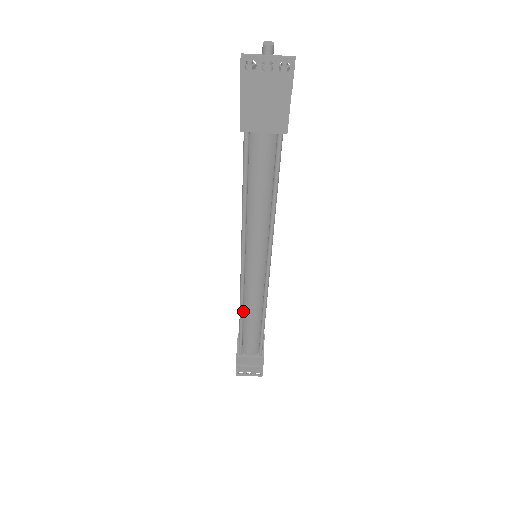
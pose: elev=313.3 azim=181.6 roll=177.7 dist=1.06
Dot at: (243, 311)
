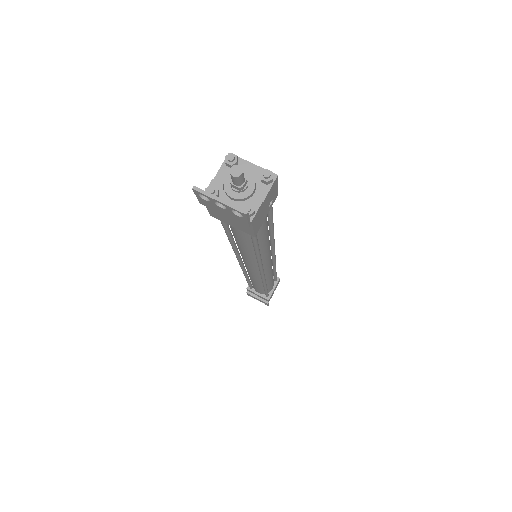
Dot at: (247, 276)
